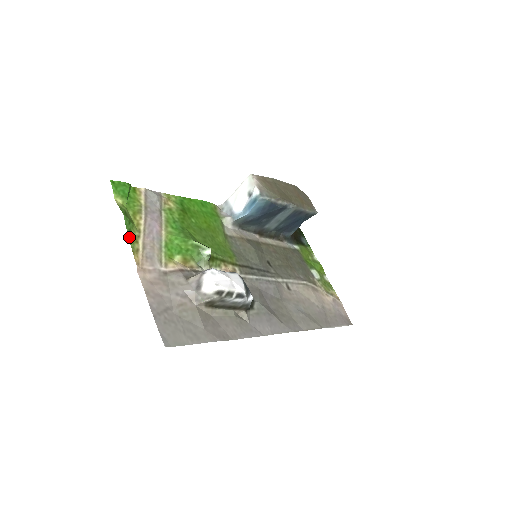
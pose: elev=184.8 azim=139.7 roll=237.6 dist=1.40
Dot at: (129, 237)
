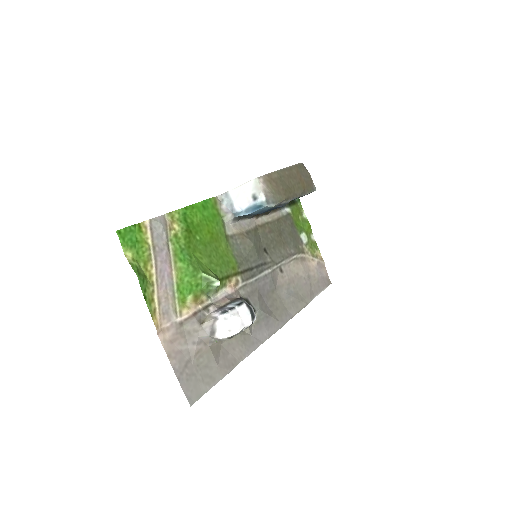
Dot at: (146, 300)
